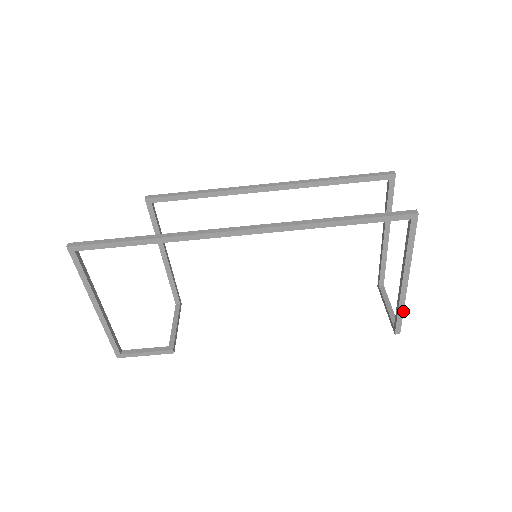
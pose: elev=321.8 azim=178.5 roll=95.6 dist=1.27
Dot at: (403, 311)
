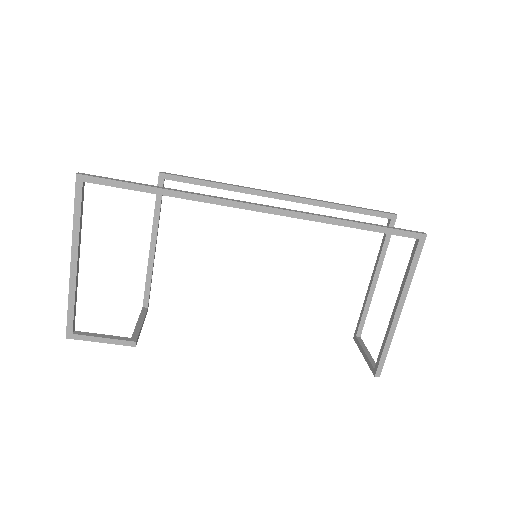
Dot at: occluded
